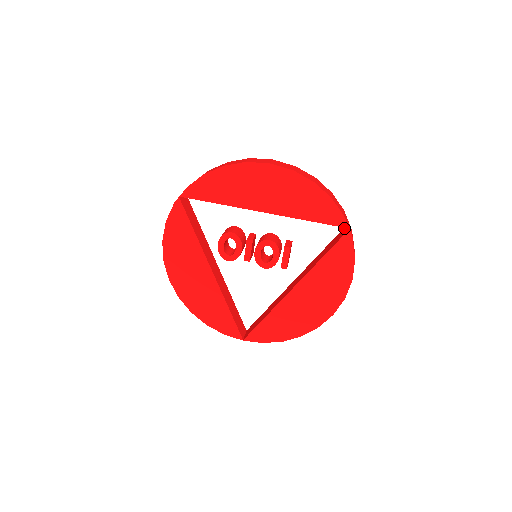
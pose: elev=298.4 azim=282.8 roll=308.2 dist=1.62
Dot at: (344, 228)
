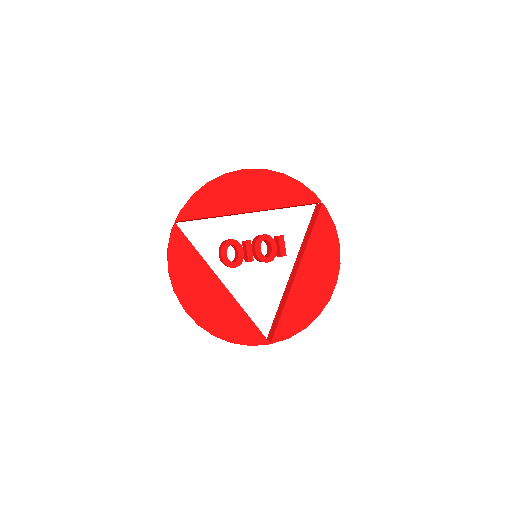
Dot at: (315, 209)
